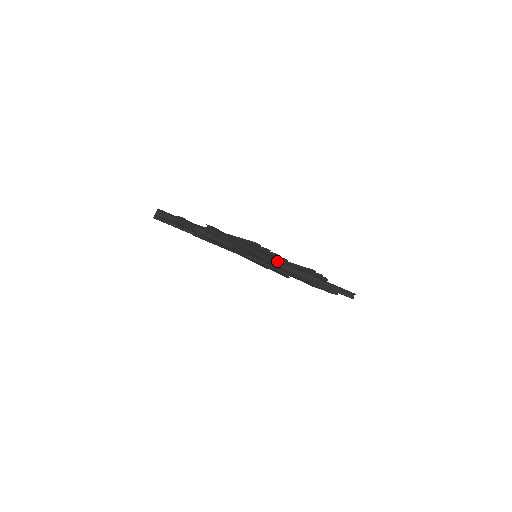
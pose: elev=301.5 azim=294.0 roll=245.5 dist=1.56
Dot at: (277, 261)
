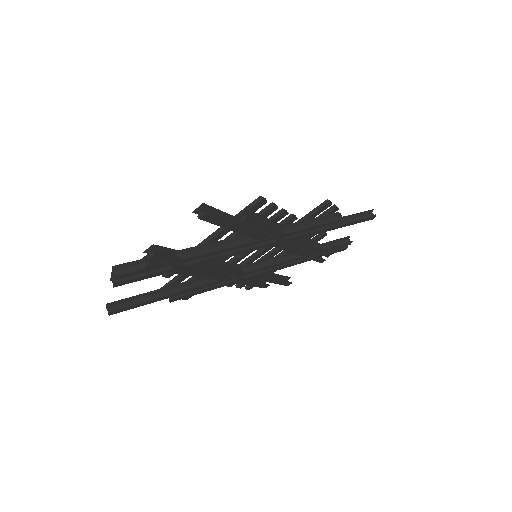
Dot at: (285, 229)
